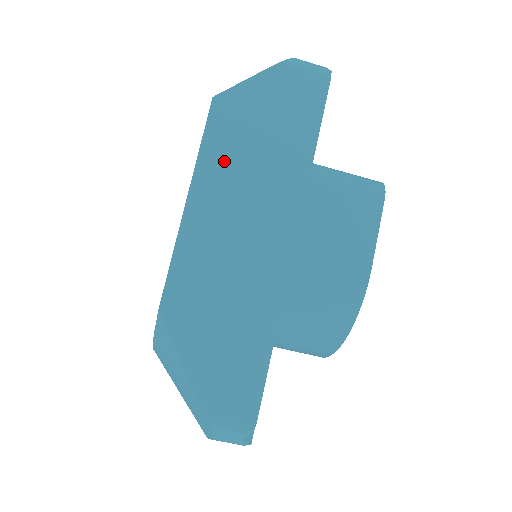
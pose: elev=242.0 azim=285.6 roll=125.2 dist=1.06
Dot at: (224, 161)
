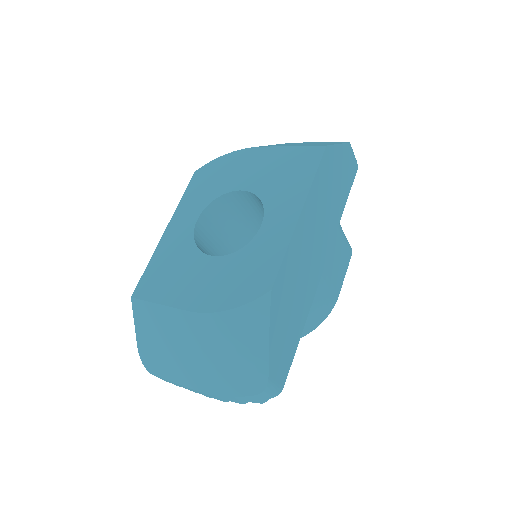
Dot at: (319, 195)
